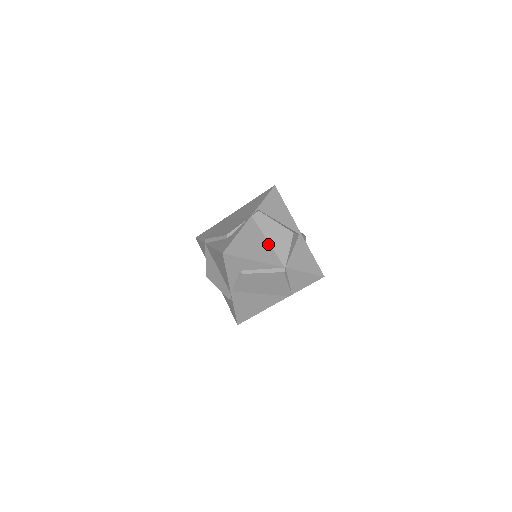
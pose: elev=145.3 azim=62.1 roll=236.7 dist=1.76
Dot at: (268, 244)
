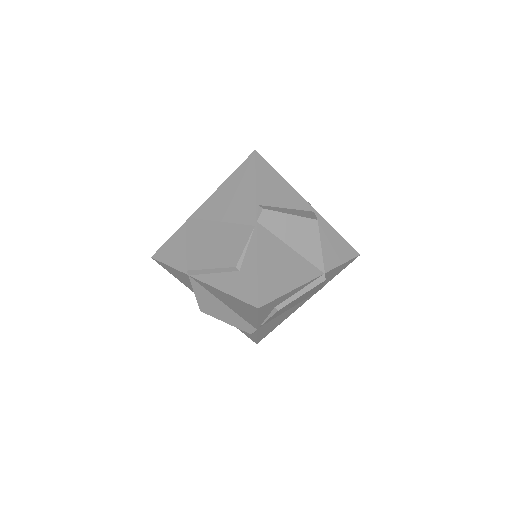
Dot at: (294, 252)
